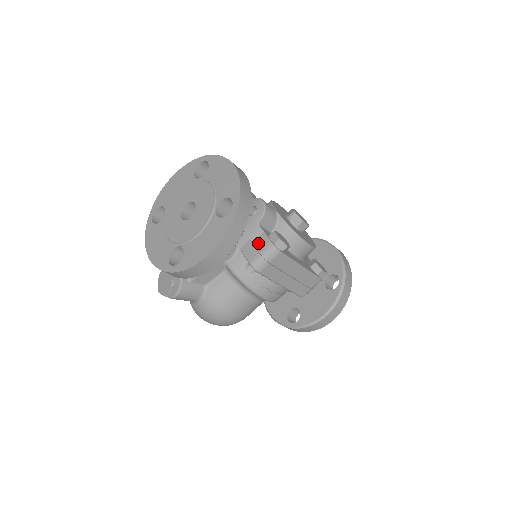
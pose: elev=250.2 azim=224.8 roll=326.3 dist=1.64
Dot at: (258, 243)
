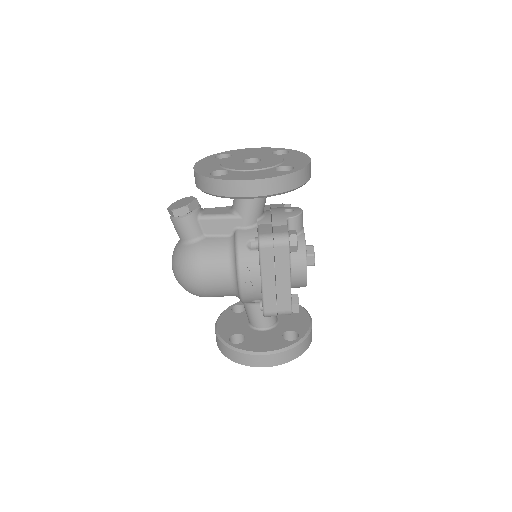
Dot at: (277, 228)
